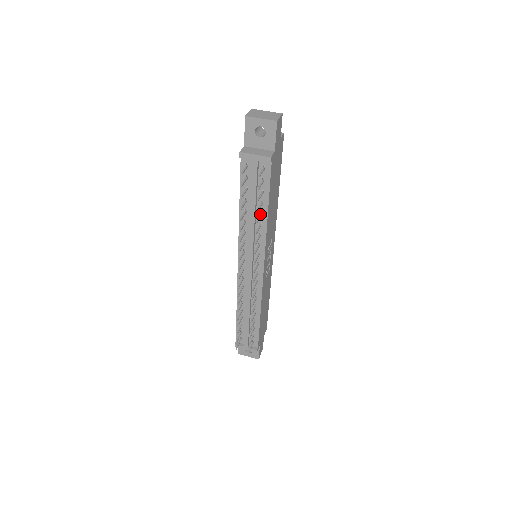
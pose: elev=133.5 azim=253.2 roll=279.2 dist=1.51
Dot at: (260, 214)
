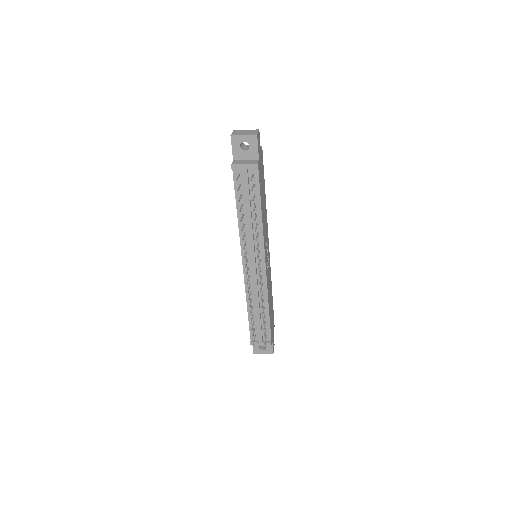
Dot at: (255, 215)
